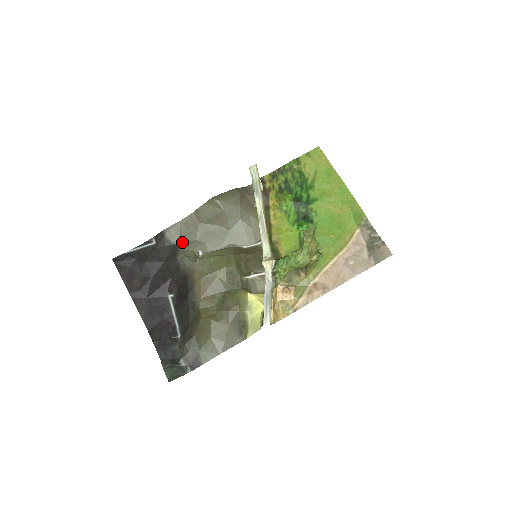
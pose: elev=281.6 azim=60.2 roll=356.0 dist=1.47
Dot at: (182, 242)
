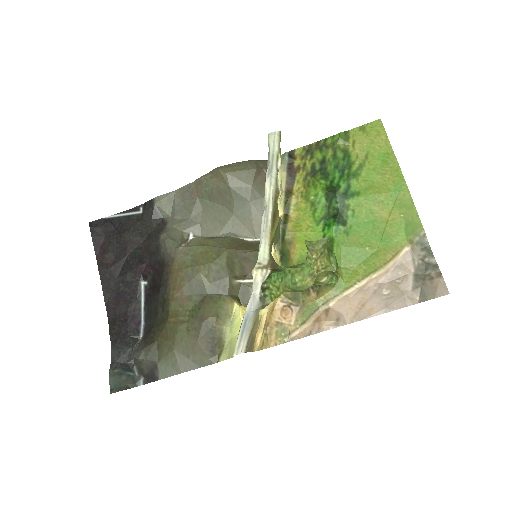
Dot at: (173, 217)
